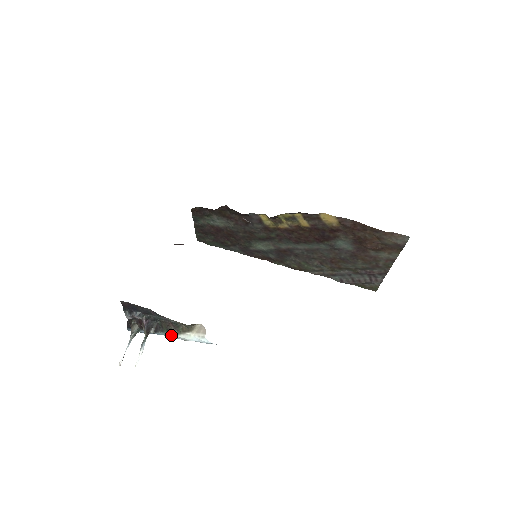
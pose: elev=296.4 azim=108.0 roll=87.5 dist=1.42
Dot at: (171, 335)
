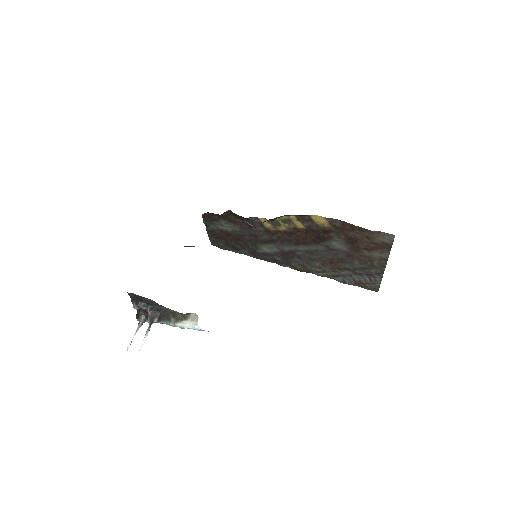
Dot at: (171, 324)
